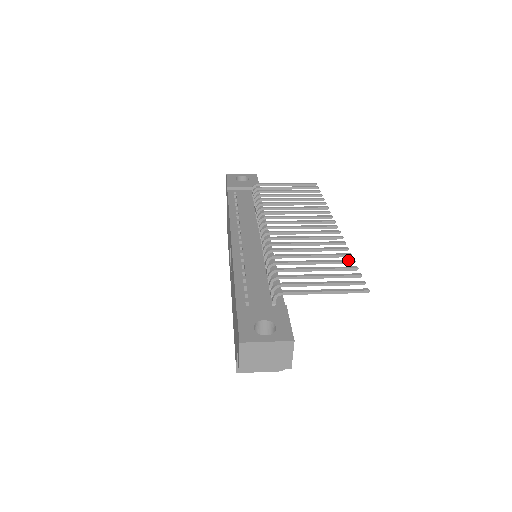
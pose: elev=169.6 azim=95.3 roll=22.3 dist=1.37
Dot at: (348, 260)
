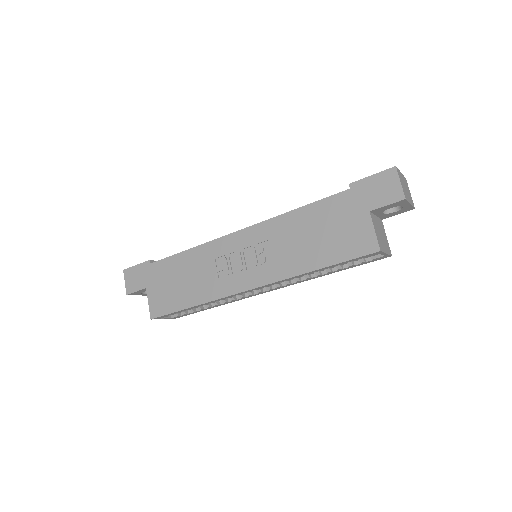
Dot at: occluded
